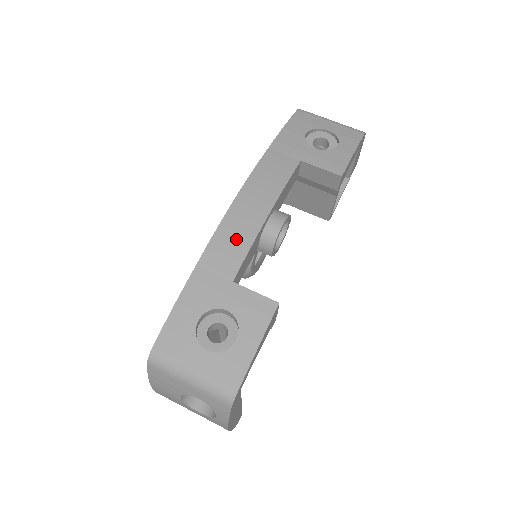
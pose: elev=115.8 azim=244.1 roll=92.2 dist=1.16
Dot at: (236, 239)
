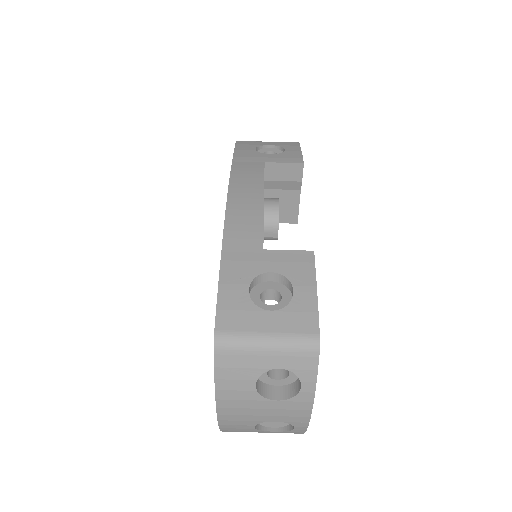
Dot at: (247, 219)
